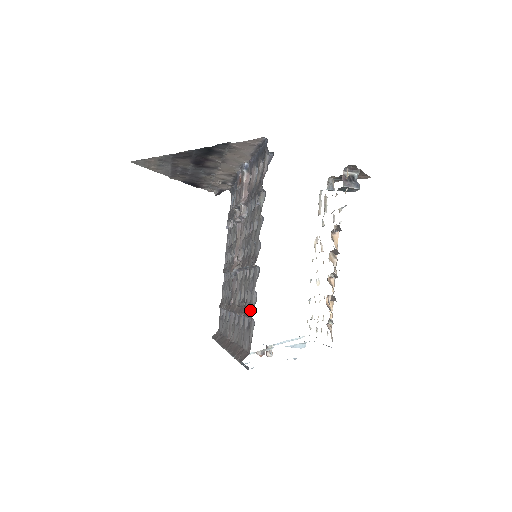
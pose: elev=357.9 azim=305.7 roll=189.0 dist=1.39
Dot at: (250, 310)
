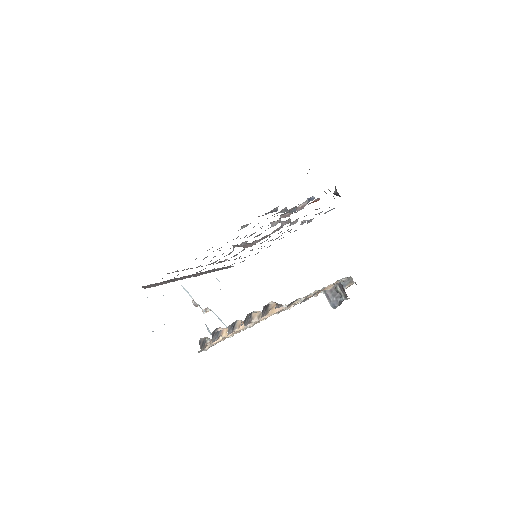
Dot at: occluded
